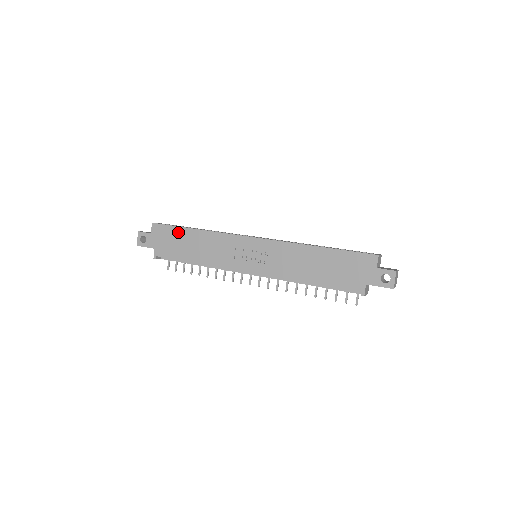
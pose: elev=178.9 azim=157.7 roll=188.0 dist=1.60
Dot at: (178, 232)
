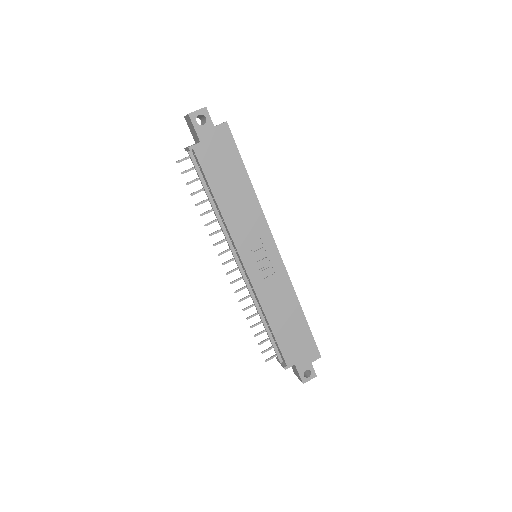
Dot at: (236, 163)
